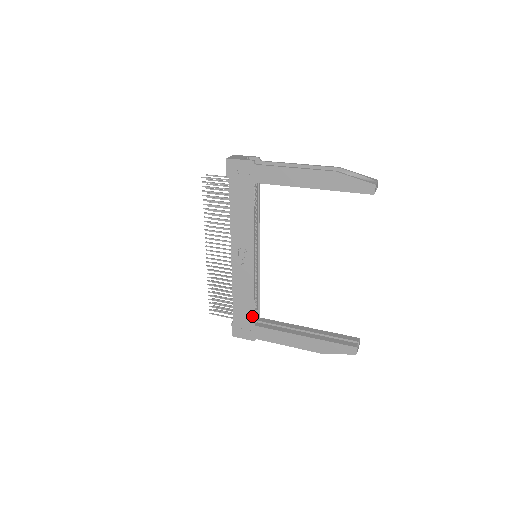
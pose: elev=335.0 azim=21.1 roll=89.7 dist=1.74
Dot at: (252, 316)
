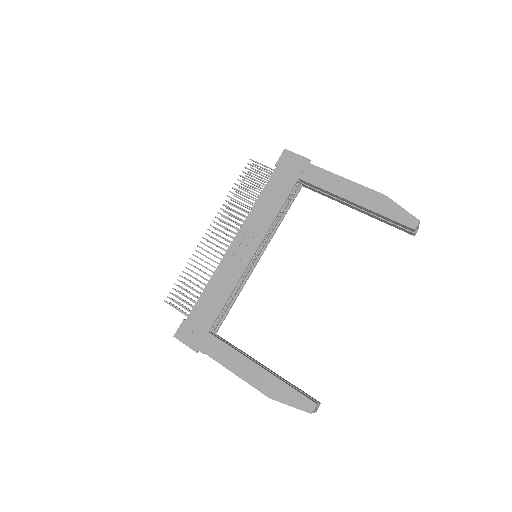
Dot at: (213, 319)
